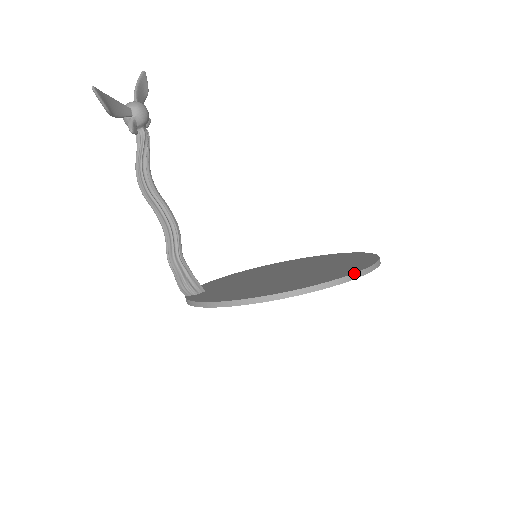
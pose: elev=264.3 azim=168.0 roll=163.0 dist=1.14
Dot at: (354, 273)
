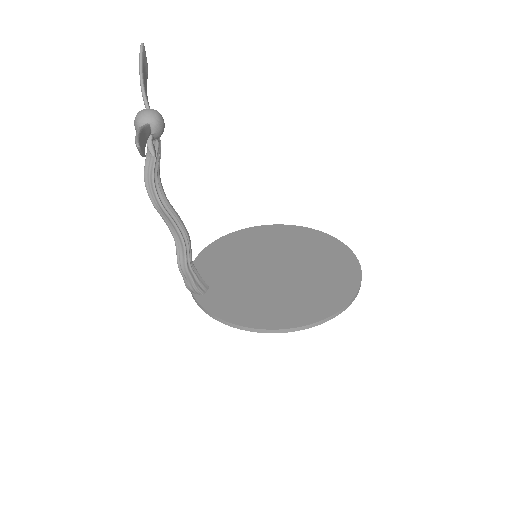
Dot at: (352, 300)
